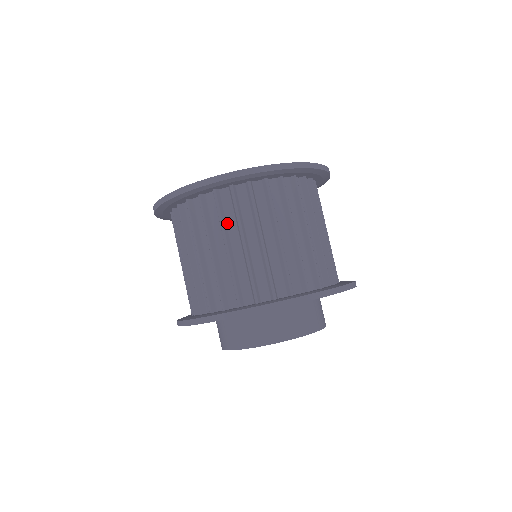
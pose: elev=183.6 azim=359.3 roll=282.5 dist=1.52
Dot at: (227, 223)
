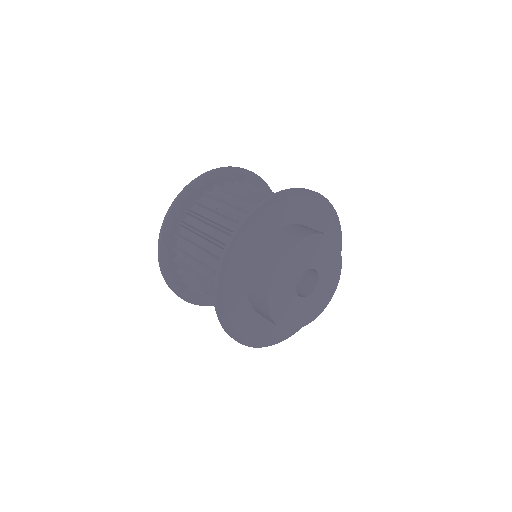
Dot at: (191, 254)
